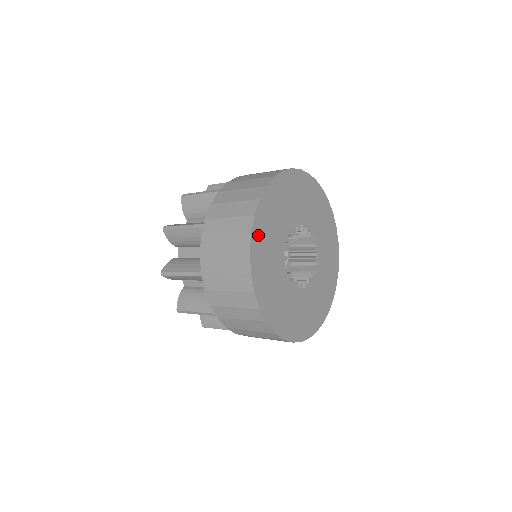
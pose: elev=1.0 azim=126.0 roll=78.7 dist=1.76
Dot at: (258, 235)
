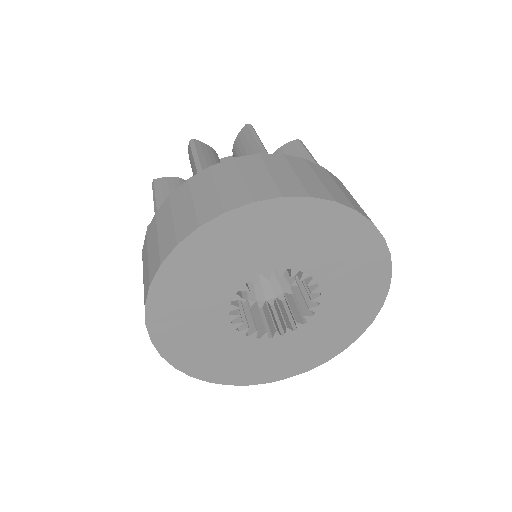
Dot at: (198, 368)
